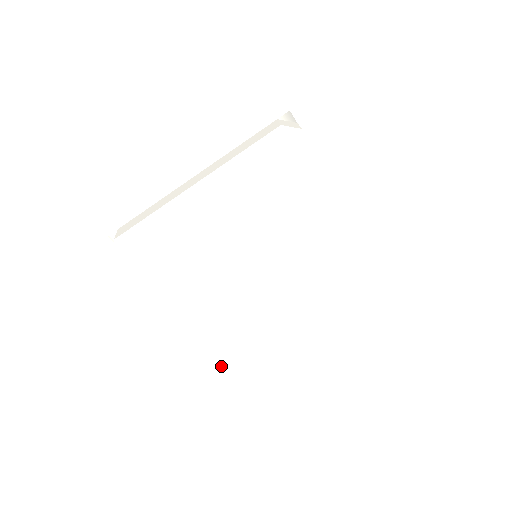
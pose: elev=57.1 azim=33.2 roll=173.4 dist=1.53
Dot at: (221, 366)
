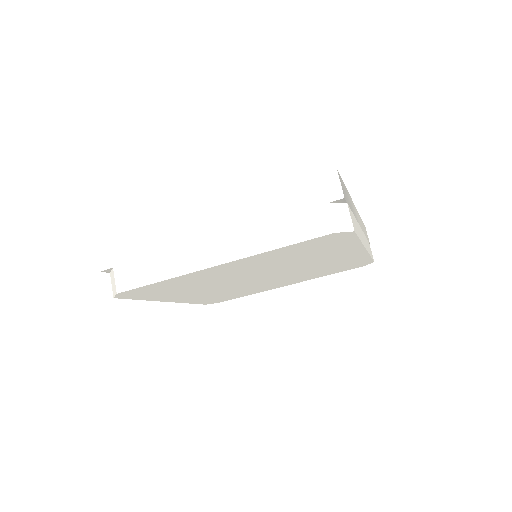
Dot at: (203, 304)
